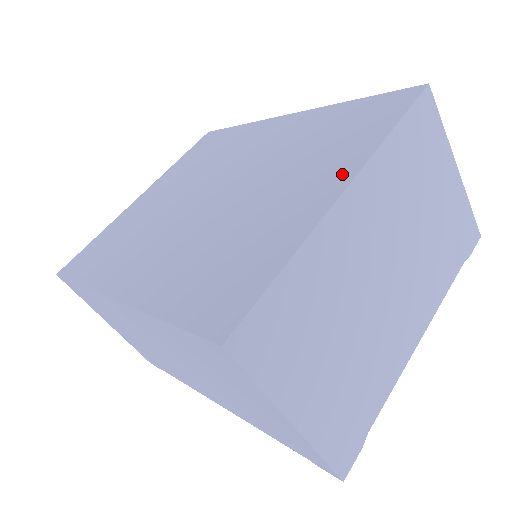
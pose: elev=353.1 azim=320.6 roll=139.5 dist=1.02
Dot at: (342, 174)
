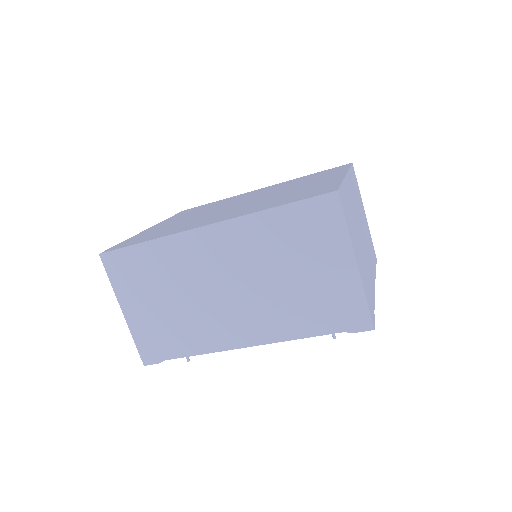
Dot at: (338, 174)
